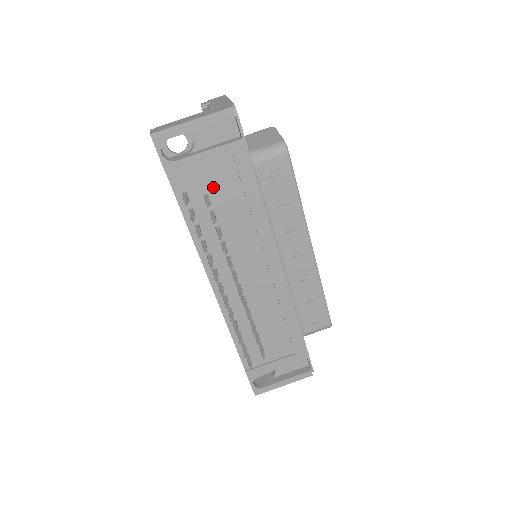
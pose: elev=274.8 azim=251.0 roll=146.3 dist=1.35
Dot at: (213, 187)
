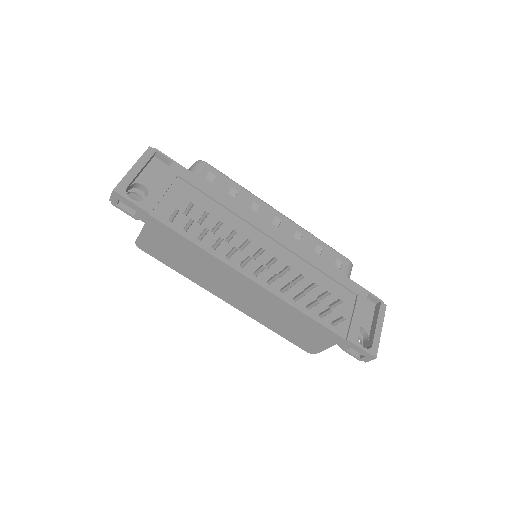
Dot at: (184, 204)
